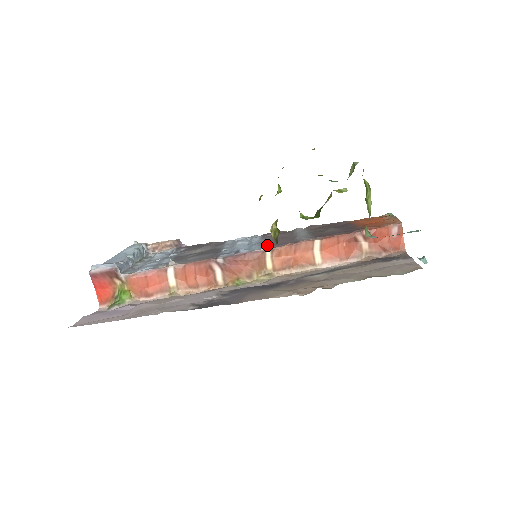
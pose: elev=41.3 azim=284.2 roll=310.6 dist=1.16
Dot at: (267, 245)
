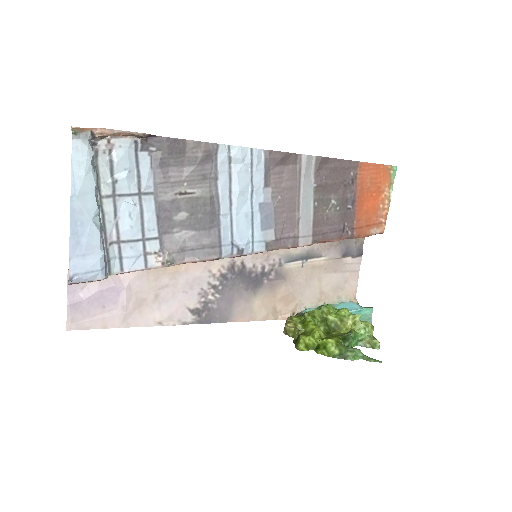
Dot at: (270, 238)
